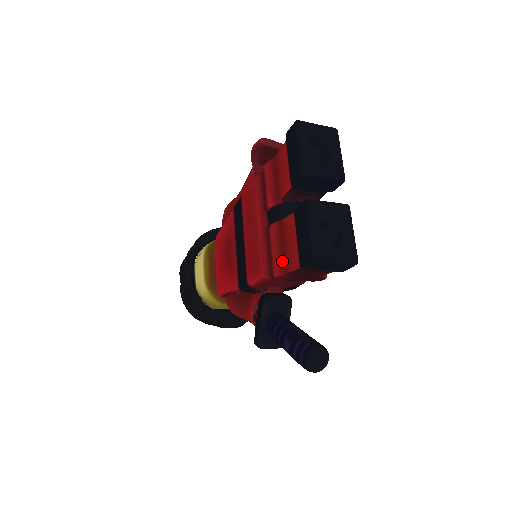
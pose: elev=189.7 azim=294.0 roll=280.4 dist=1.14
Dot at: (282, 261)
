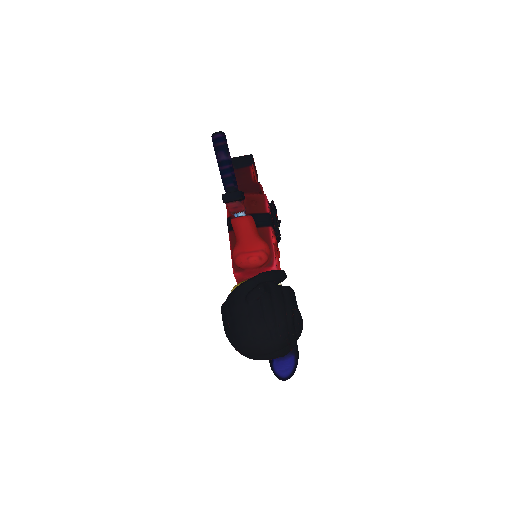
Dot at: occluded
